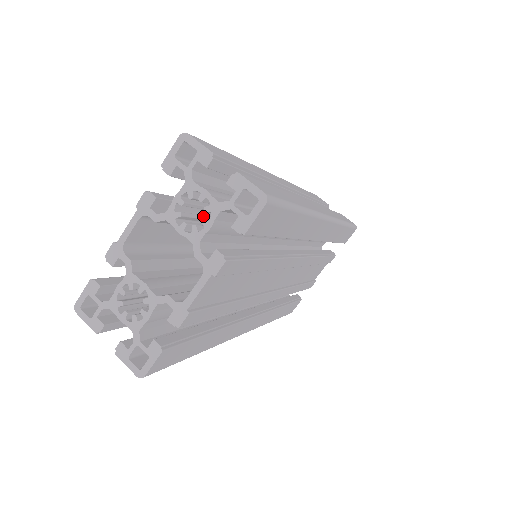
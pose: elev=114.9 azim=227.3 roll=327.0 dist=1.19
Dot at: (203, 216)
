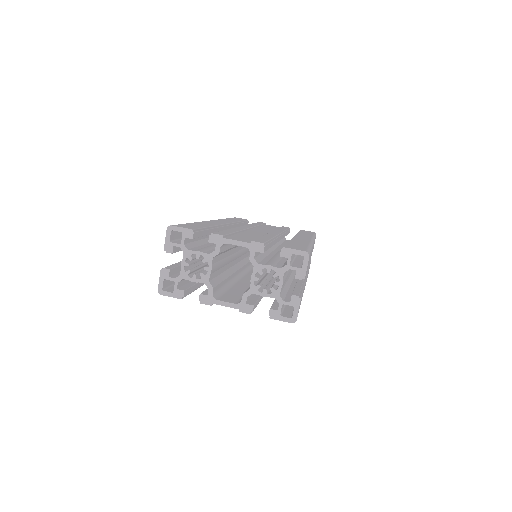
Dot at: occluded
